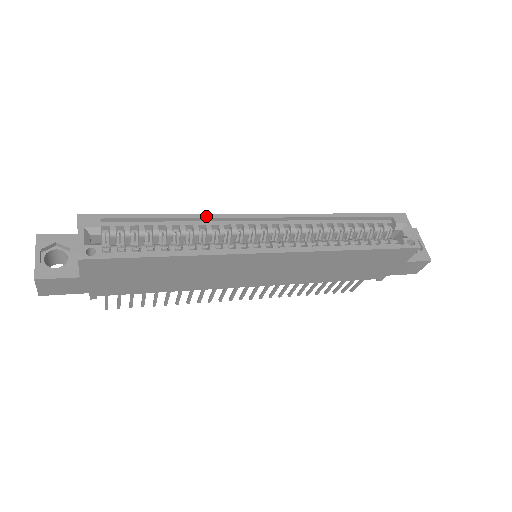
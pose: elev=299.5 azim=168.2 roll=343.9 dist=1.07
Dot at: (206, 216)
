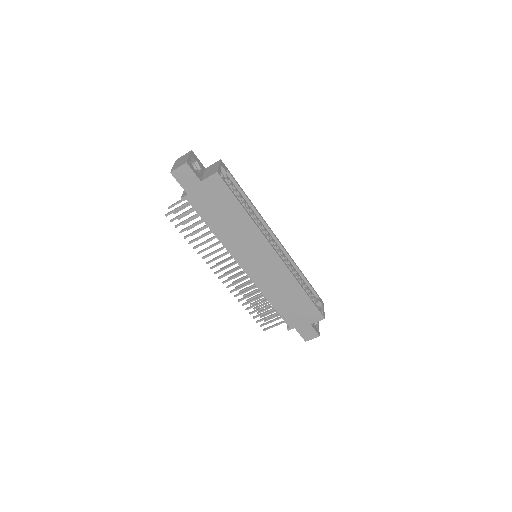
Dot at: (260, 214)
